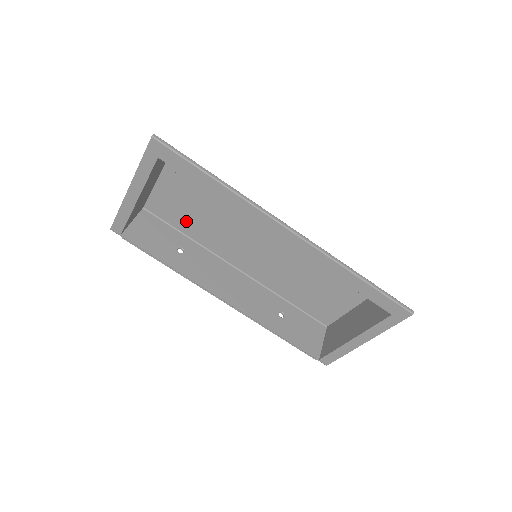
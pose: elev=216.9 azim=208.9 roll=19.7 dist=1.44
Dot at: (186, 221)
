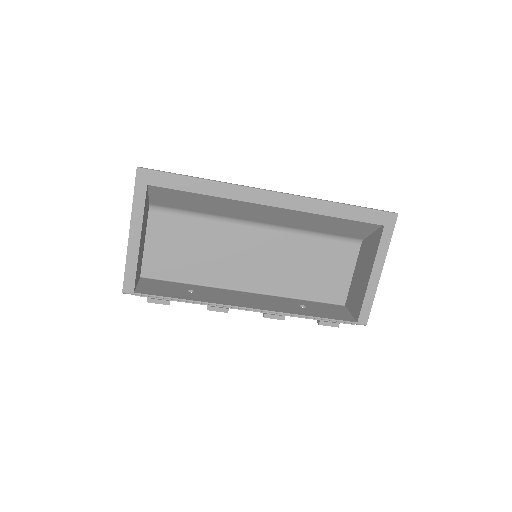
Dot at: (183, 267)
